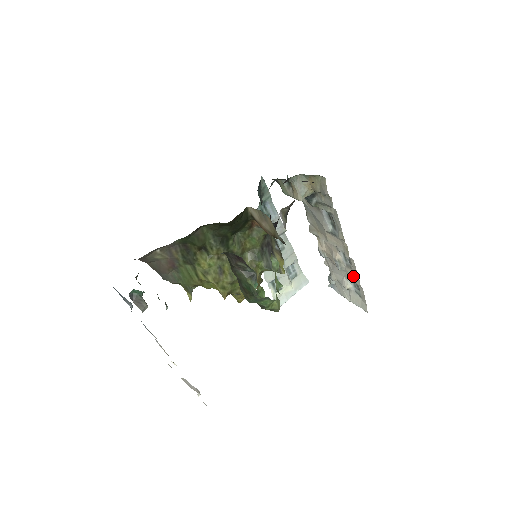
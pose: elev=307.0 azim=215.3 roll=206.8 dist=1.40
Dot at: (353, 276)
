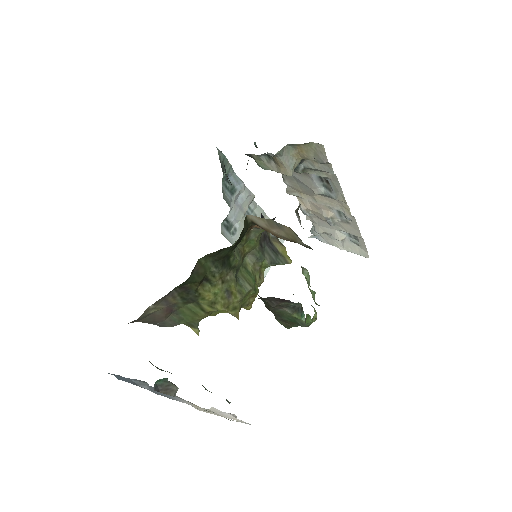
Dot at: (350, 229)
